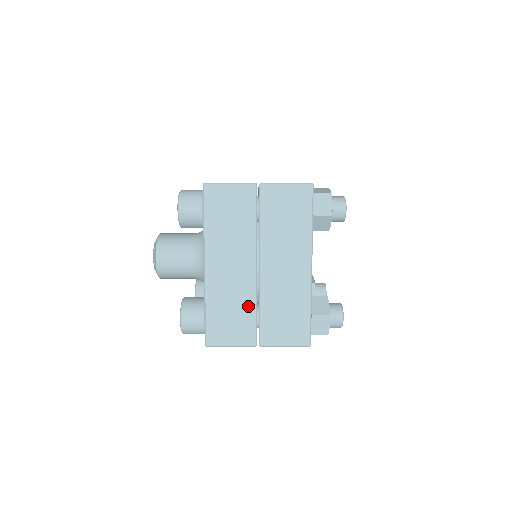
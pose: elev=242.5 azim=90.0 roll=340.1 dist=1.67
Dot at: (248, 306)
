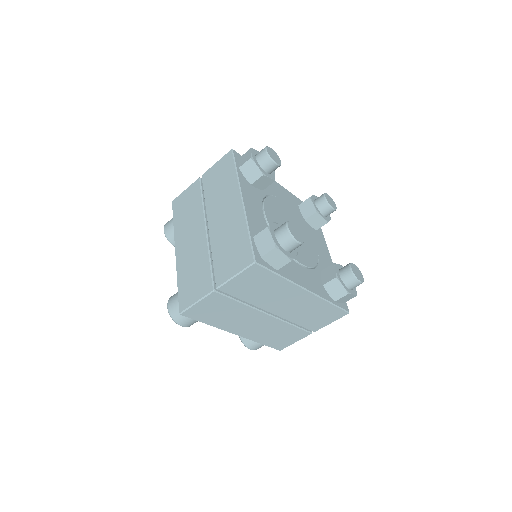
Dot at: (285, 328)
